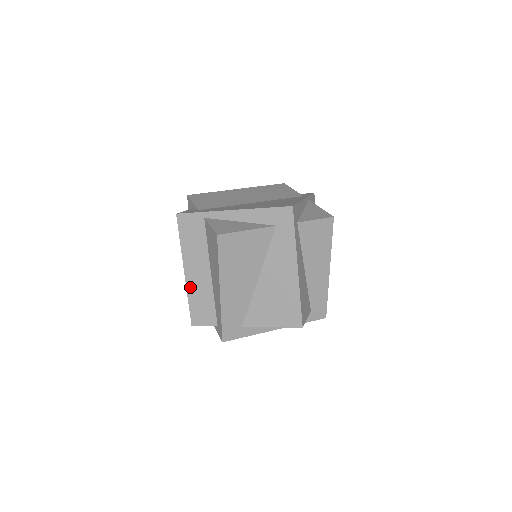
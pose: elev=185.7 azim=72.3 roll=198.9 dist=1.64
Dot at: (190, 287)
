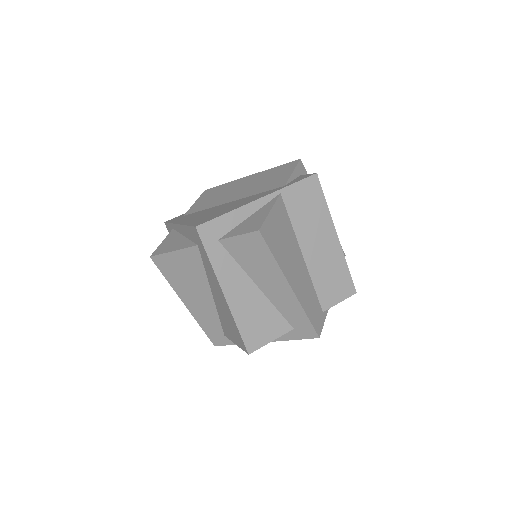
Dot at: occluded
